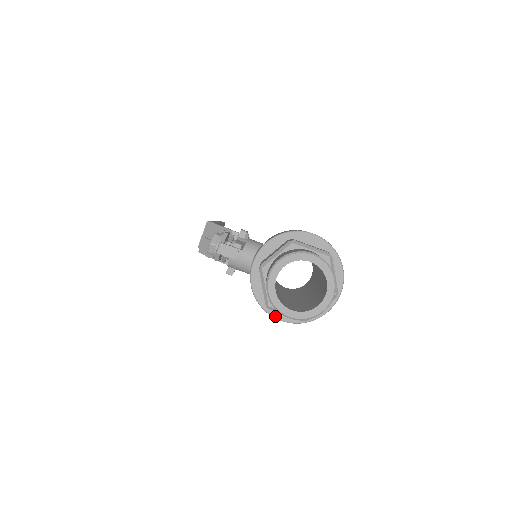
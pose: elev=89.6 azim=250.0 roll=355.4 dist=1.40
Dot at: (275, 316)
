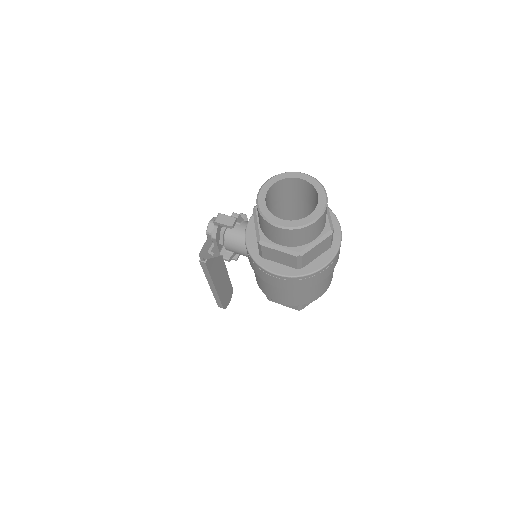
Dot at: (269, 269)
